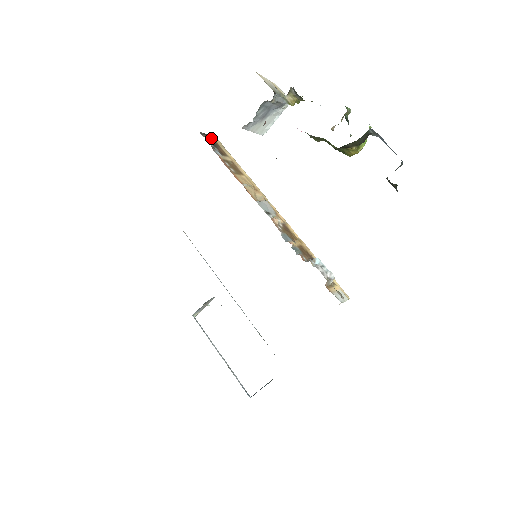
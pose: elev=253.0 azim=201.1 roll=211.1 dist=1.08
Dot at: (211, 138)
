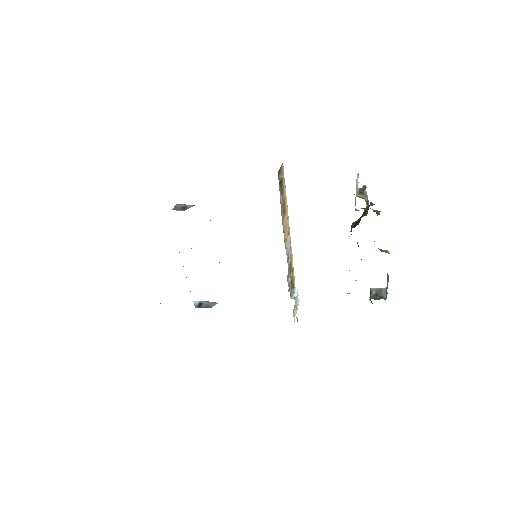
Dot at: occluded
